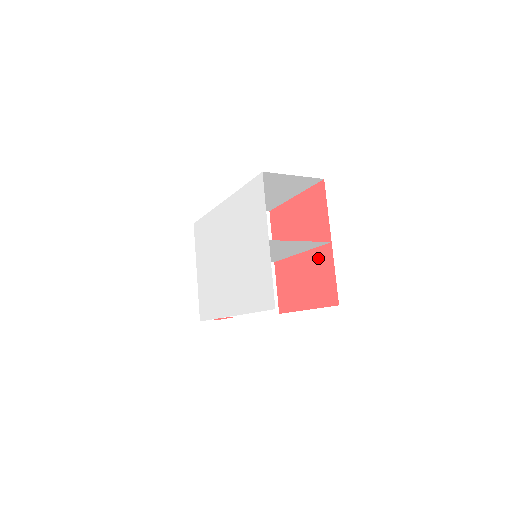
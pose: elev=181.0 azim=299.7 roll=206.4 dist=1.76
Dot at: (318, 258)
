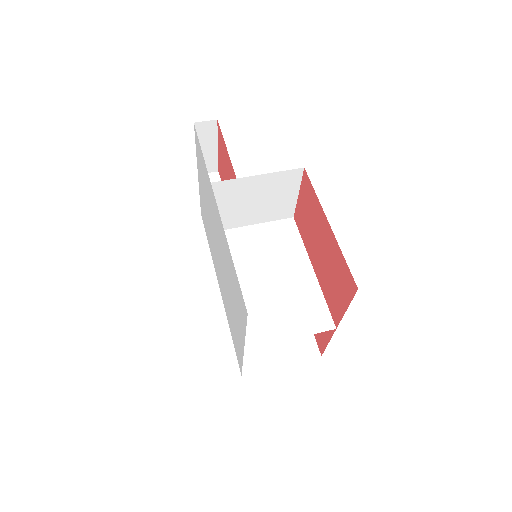
Dot at: occluded
